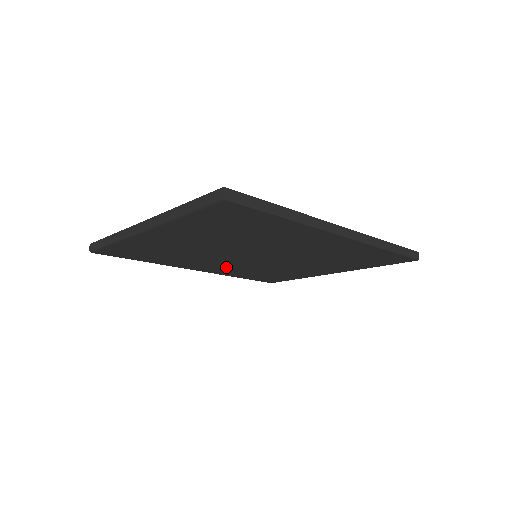
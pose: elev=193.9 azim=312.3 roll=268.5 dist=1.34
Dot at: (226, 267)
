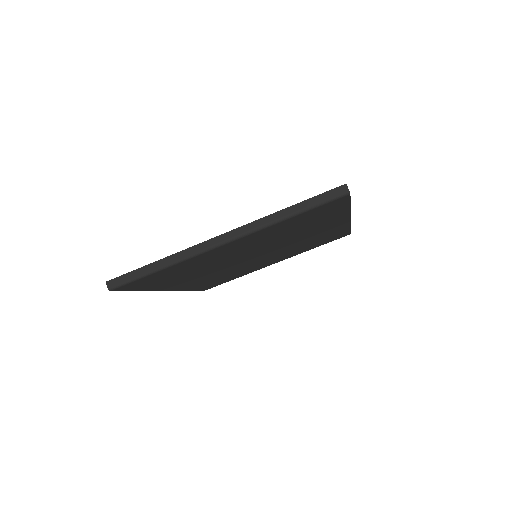
Dot at: (205, 278)
